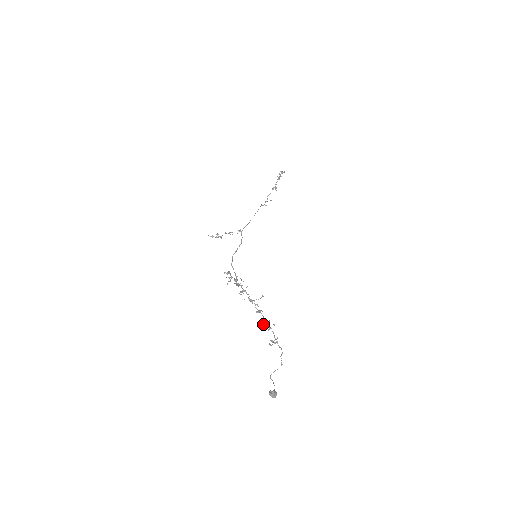
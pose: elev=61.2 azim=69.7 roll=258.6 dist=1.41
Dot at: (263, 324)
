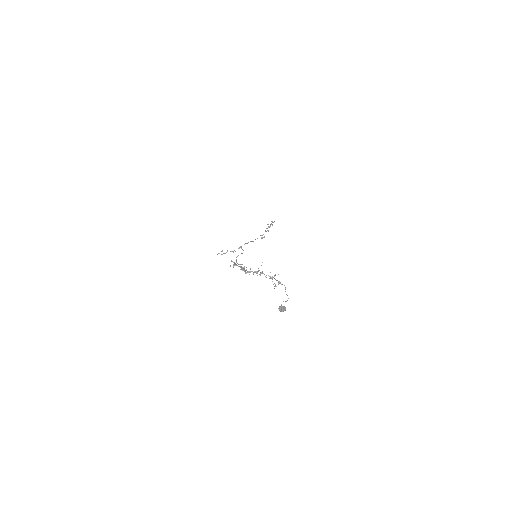
Dot at: (266, 277)
